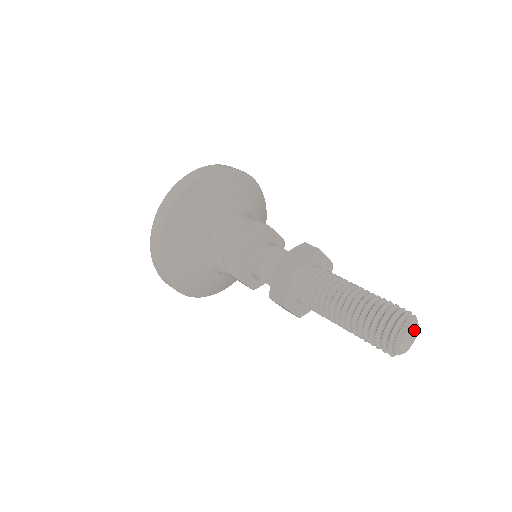
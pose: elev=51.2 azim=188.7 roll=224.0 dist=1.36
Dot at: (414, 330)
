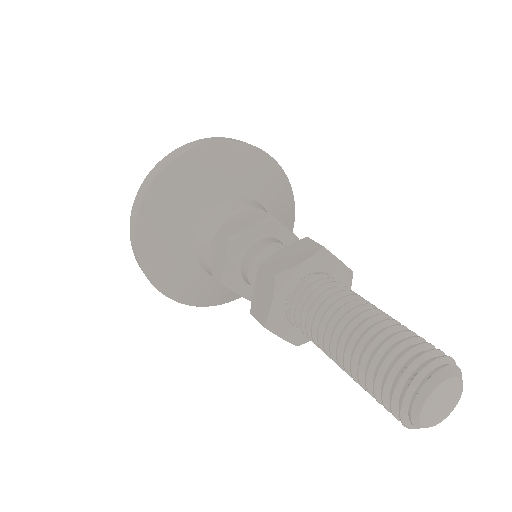
Dot at: (452, 399)
